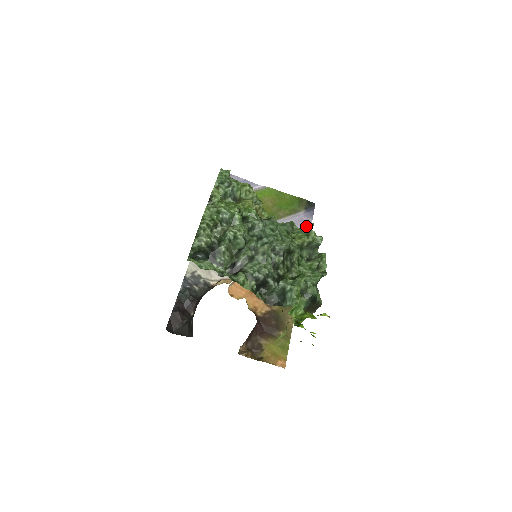
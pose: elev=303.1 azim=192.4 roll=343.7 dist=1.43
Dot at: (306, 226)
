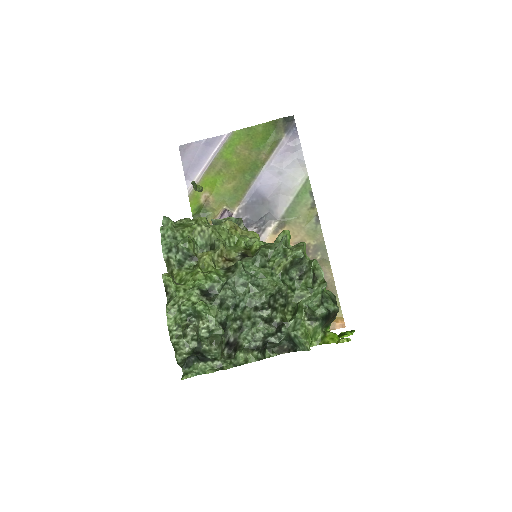
Dot at: (279, 243)
